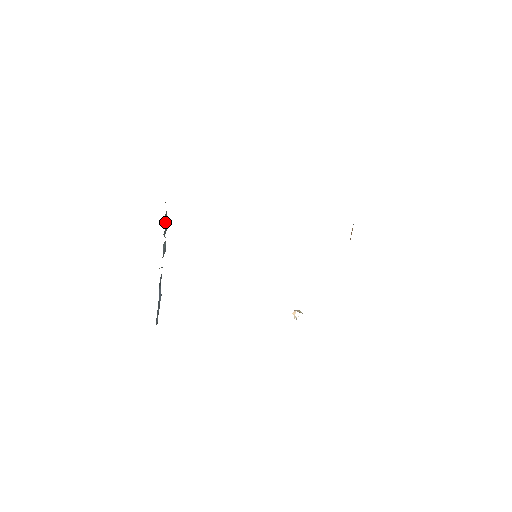
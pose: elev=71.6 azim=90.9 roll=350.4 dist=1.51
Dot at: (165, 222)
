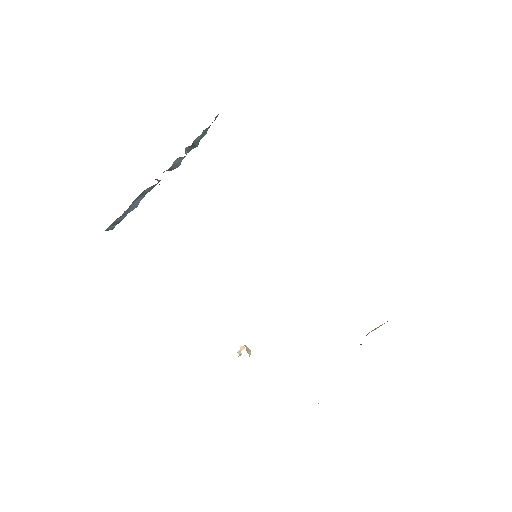
Dot at: (199, 137)
